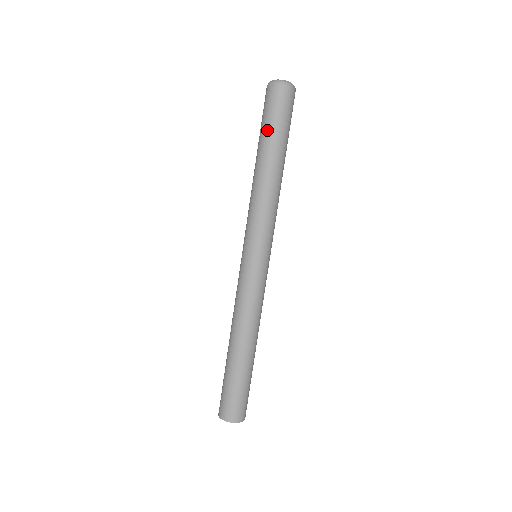
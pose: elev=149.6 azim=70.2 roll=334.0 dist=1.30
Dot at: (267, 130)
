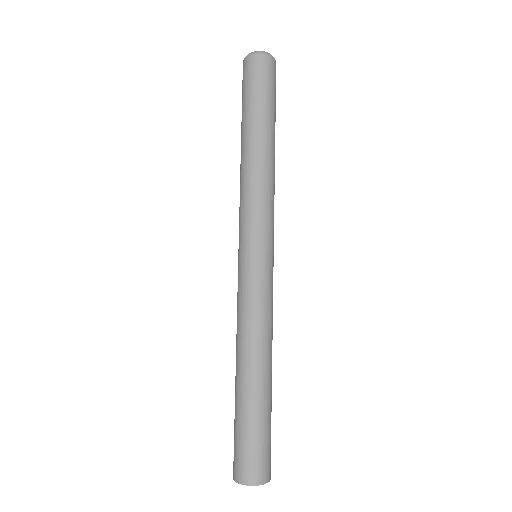
Dot at: (255, 104)
